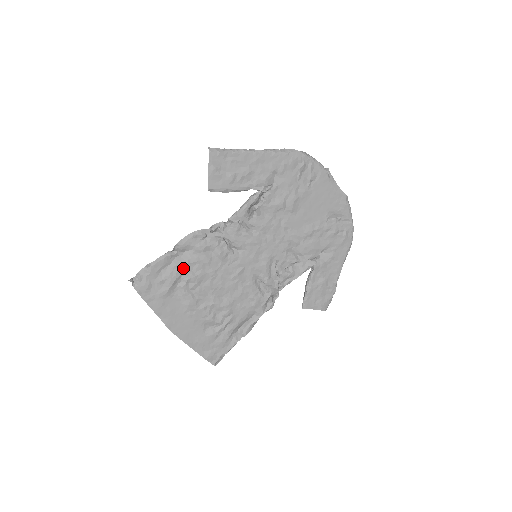
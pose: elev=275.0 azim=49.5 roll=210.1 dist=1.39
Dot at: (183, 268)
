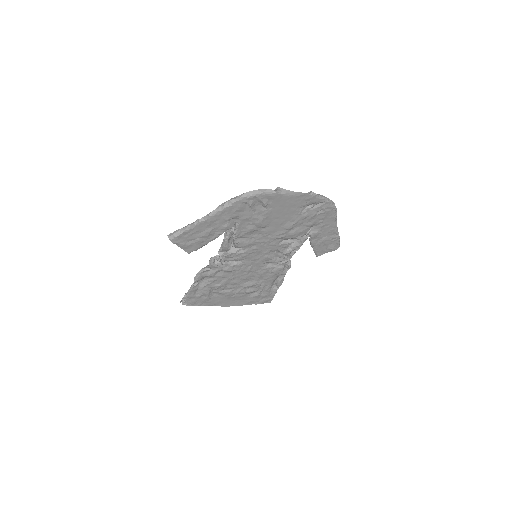
Dot at: (208, 286)
